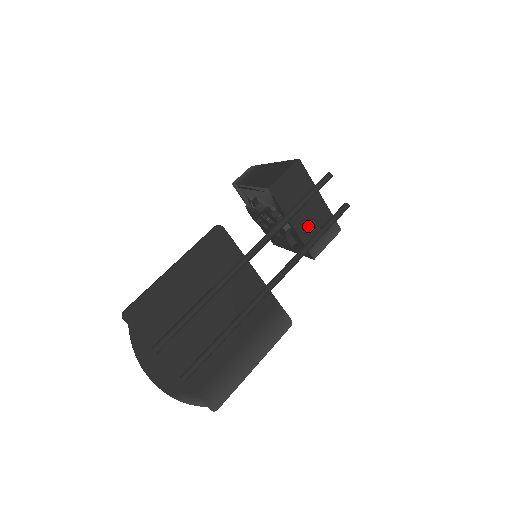
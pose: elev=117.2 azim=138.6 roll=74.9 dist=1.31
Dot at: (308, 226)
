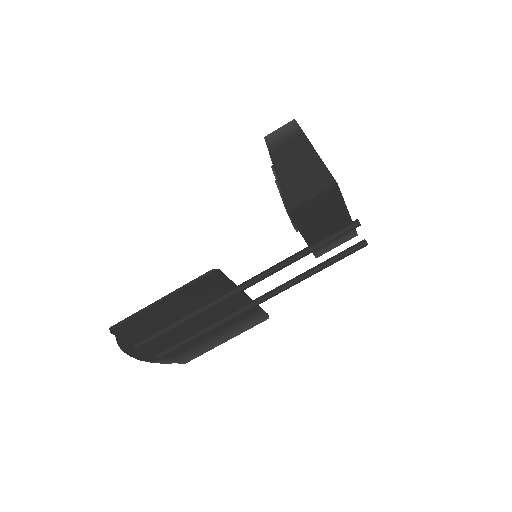
Dot at: (321, 236)
